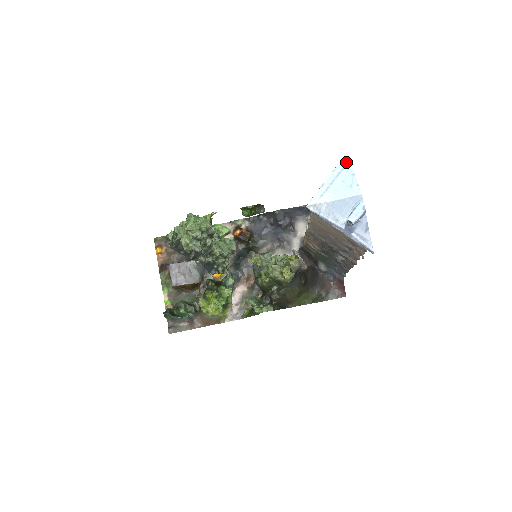
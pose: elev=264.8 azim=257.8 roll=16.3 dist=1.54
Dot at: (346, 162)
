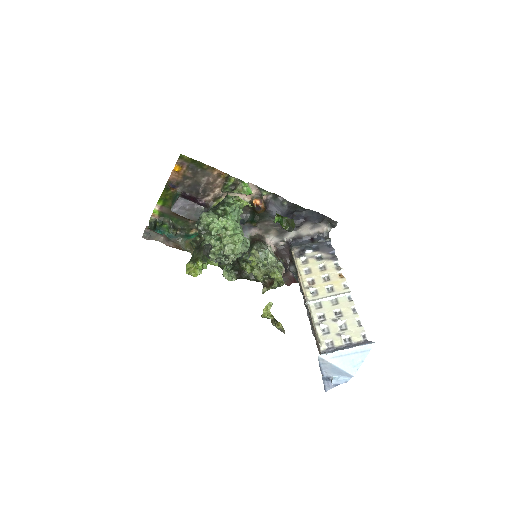
Dot at: (368, 349)
